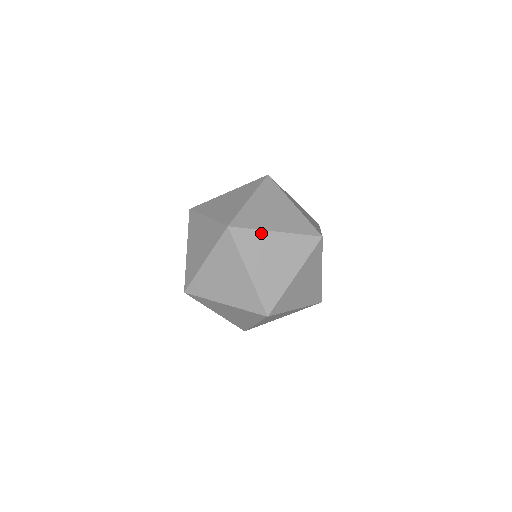
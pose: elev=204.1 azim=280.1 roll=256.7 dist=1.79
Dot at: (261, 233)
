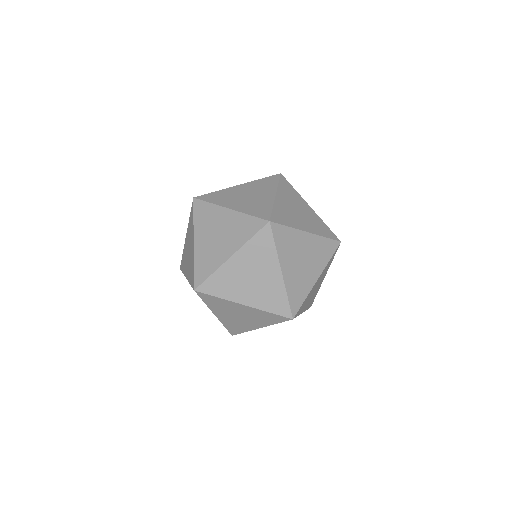
Dot at: (296, 232)
